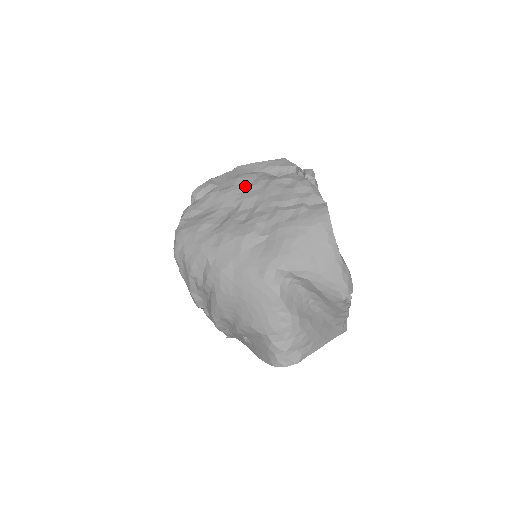
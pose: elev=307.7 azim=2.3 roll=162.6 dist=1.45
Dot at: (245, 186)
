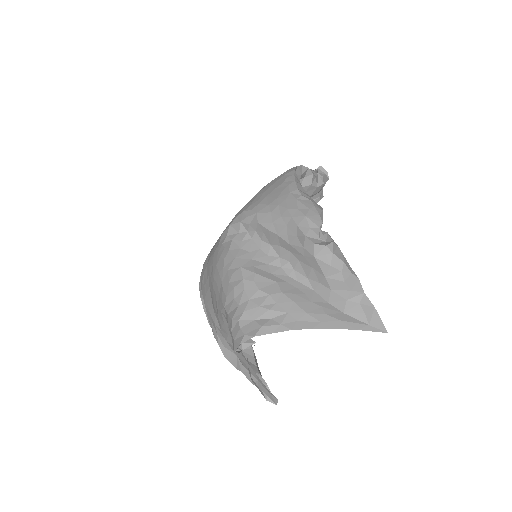
Dot at: occluded
